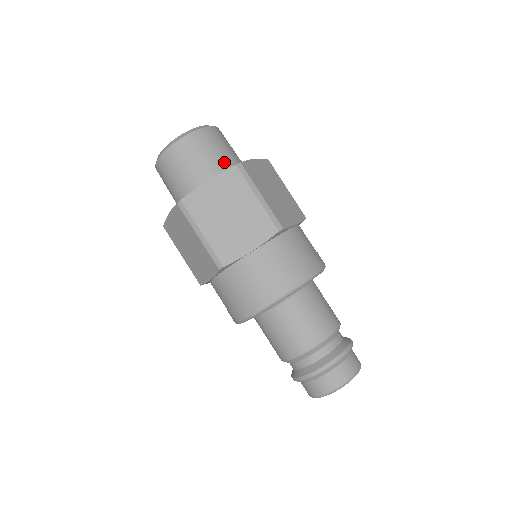
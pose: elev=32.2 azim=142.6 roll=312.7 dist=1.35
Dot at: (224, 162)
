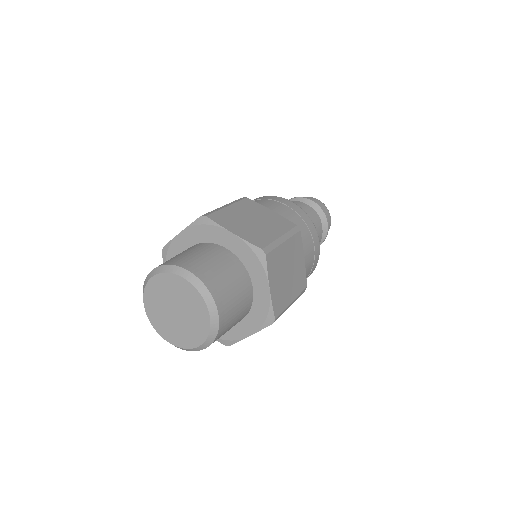
Dot at: (245, 310)
